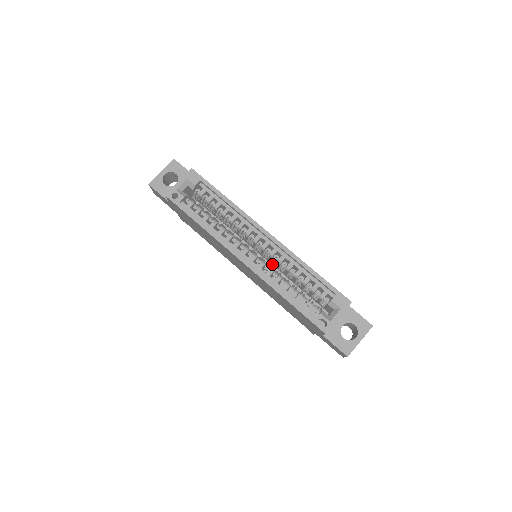
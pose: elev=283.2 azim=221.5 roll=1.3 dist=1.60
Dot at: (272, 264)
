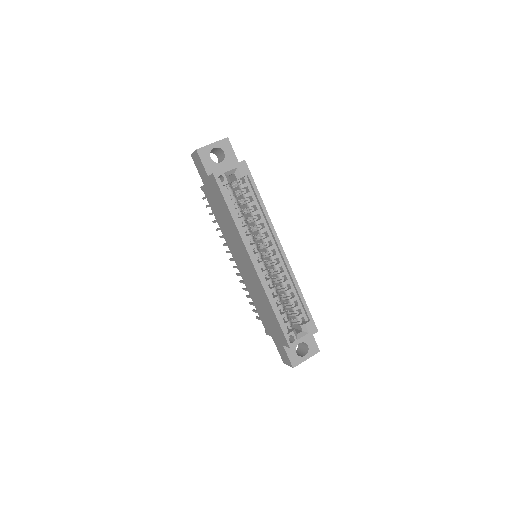
Dot at: occluded
